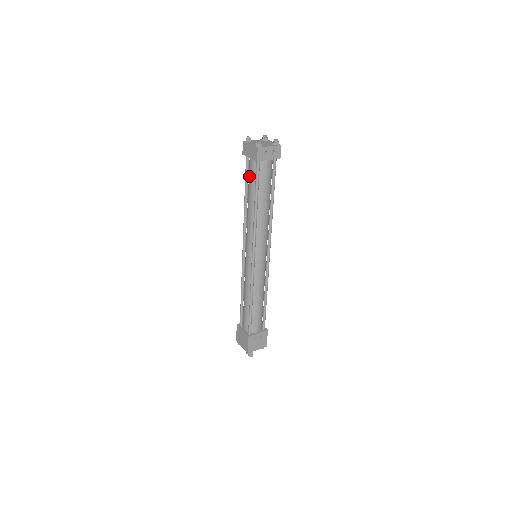
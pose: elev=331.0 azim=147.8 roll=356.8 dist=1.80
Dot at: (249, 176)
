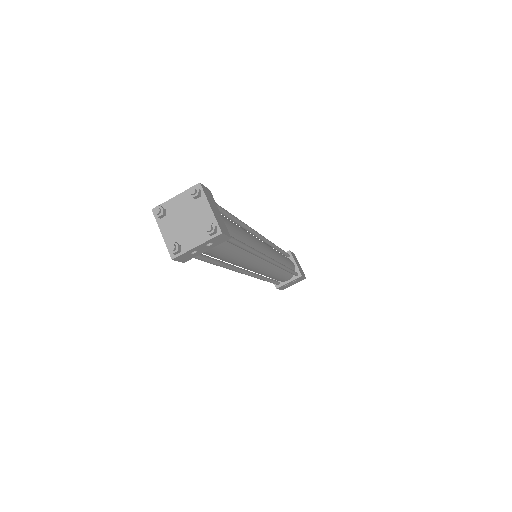
Dot at: occluded
